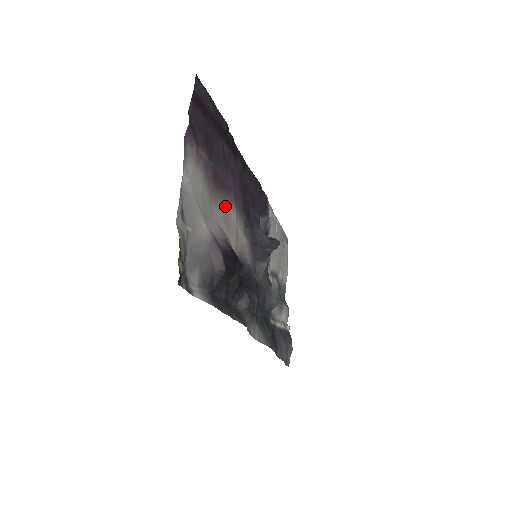
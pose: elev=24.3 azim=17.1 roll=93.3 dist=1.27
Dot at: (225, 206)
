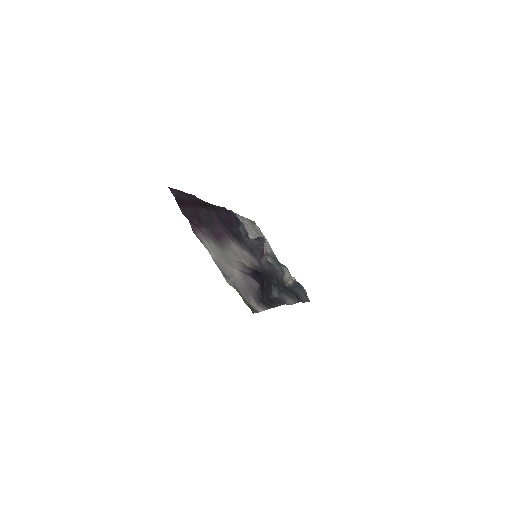
Dot at: (228, 246)
